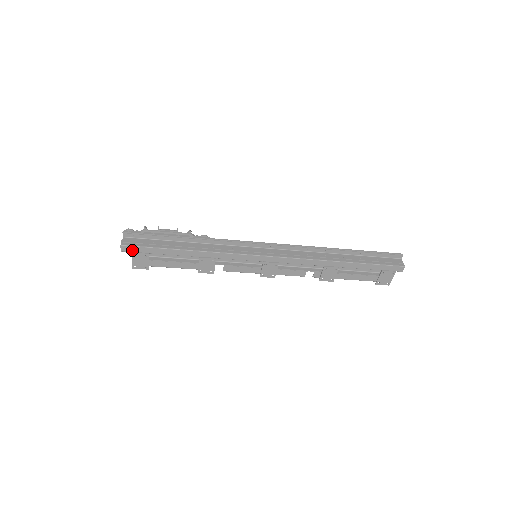
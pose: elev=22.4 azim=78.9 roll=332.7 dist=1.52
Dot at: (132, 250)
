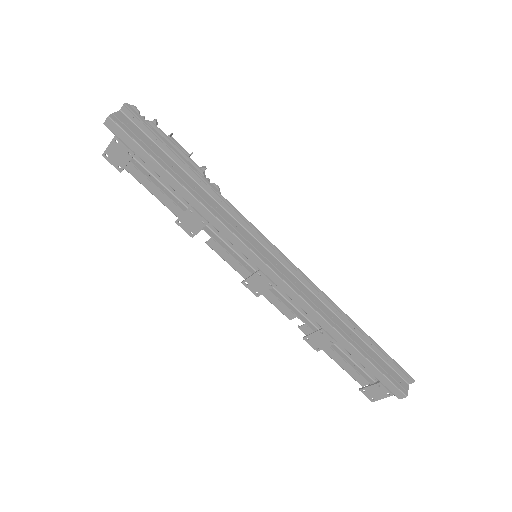
Dot at: (118, 133)
